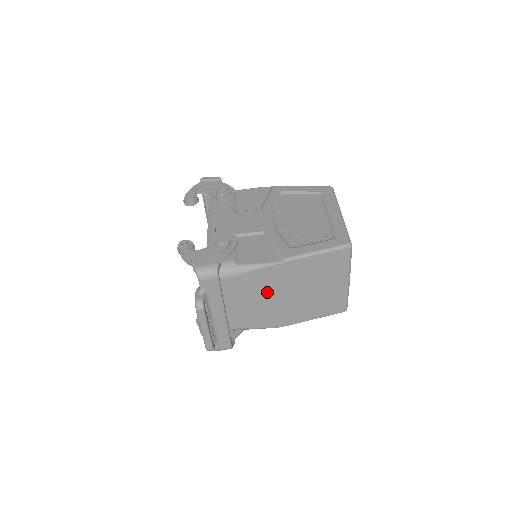
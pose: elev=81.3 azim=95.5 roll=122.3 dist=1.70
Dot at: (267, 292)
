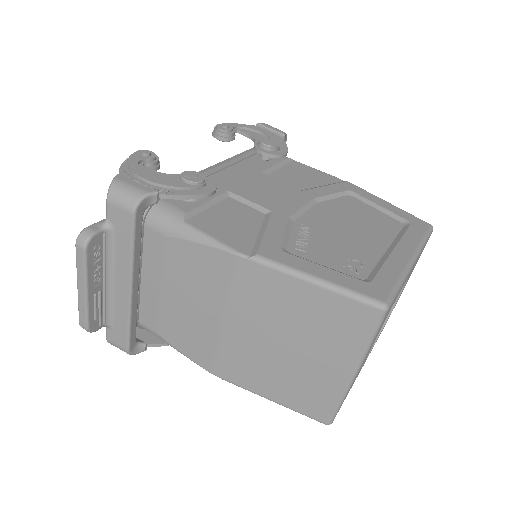
Dot at: (209, 298)
